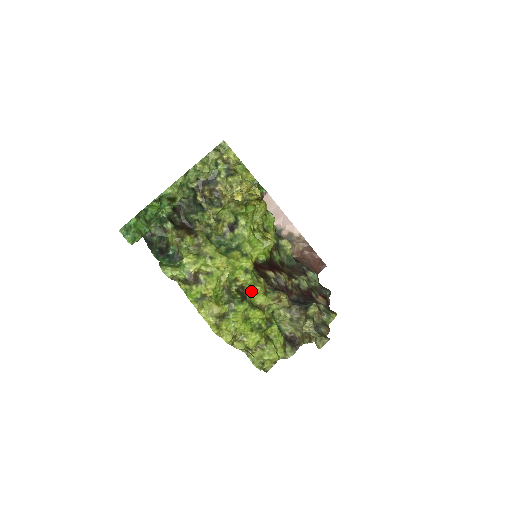
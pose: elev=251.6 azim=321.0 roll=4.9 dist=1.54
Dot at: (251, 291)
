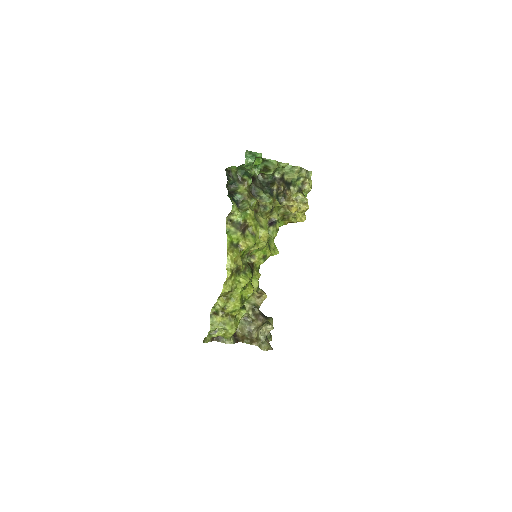
Dot at: (256, 272)
